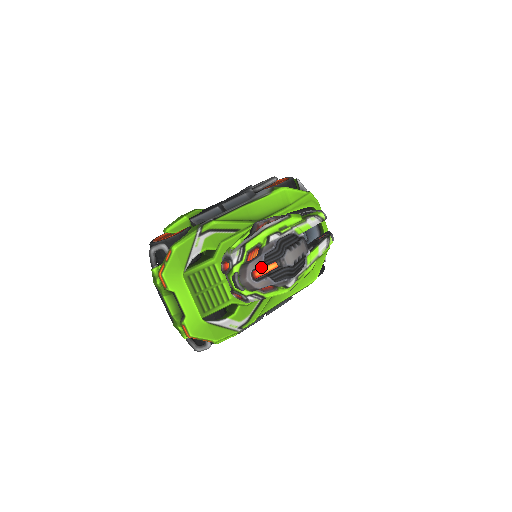
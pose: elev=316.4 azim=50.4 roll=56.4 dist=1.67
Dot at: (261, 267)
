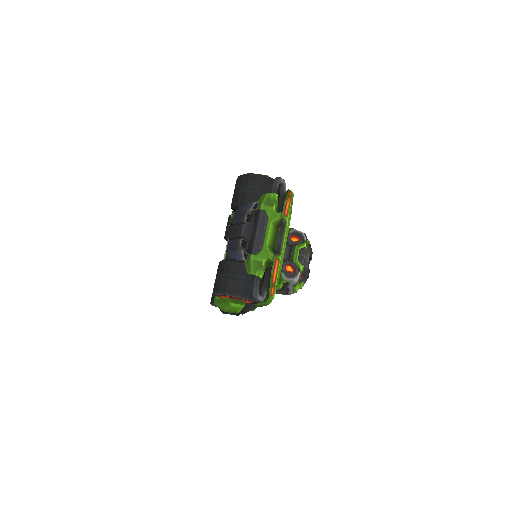
Dot at: occluded
